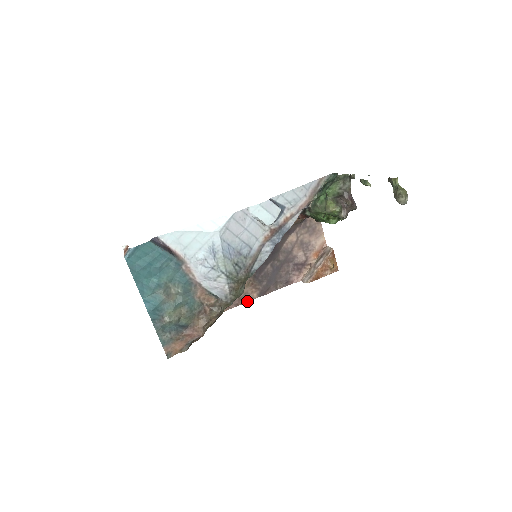
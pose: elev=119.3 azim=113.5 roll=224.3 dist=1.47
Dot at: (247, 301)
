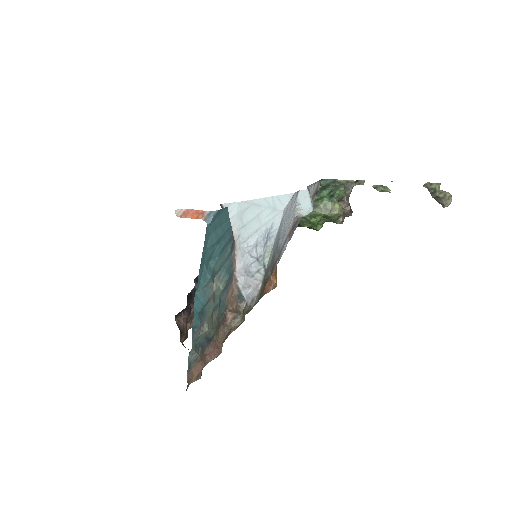
Dot at: occluded
